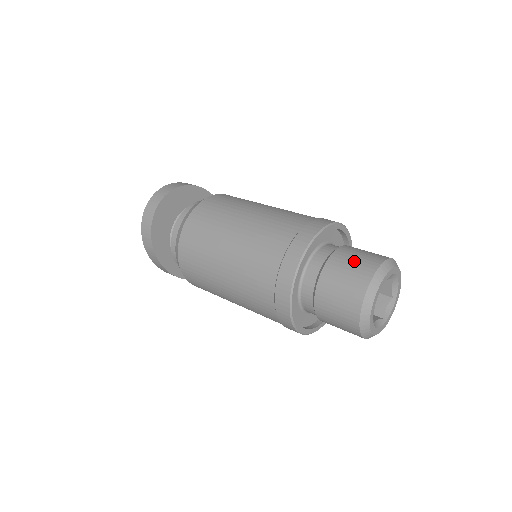
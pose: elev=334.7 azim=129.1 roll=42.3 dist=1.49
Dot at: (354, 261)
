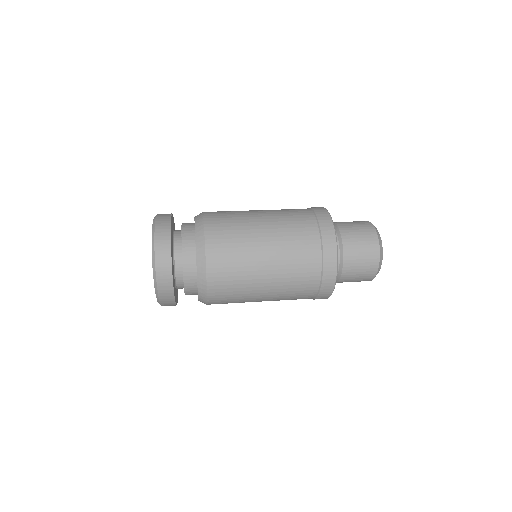
Dot at: (360, 237)
